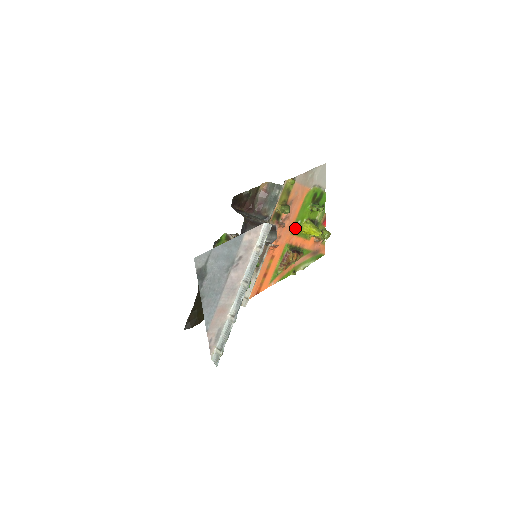
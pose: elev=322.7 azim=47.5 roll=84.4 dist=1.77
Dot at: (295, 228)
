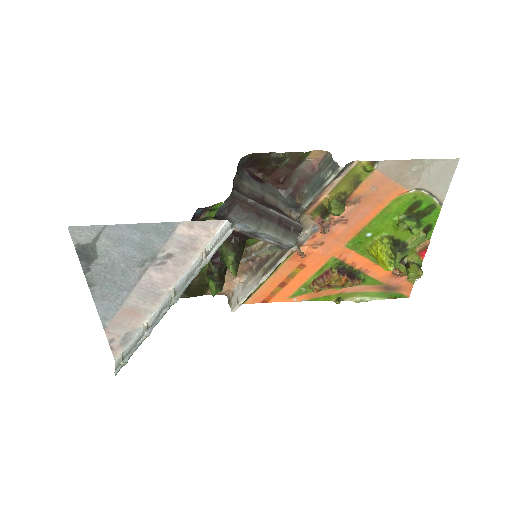
Dot at: (358, 241)
